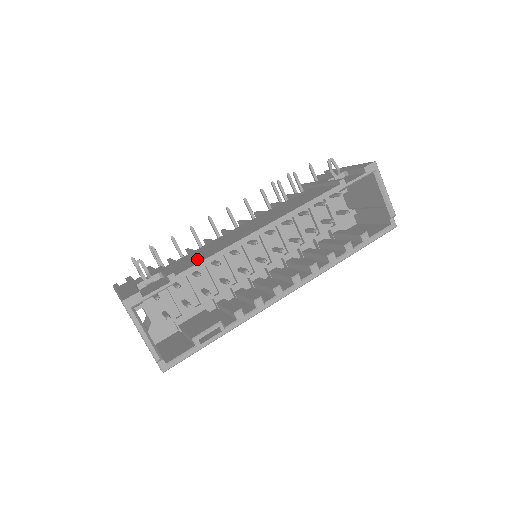
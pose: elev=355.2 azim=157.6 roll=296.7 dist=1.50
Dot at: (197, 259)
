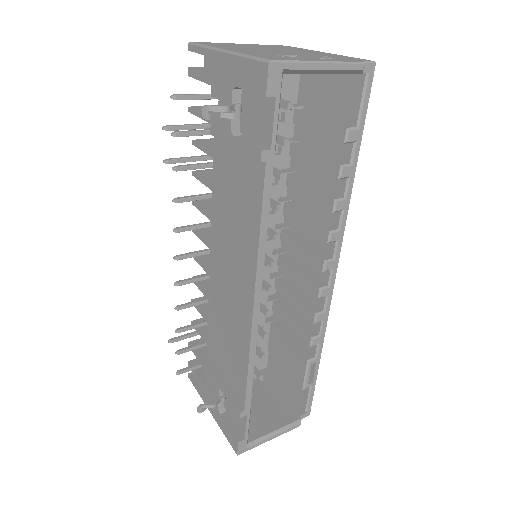
Dot at: (235, 370)
